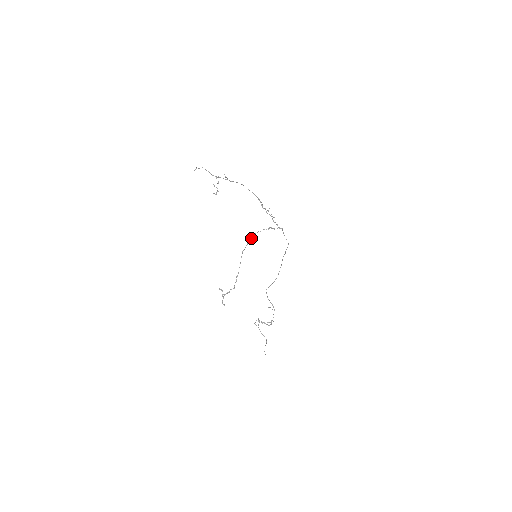
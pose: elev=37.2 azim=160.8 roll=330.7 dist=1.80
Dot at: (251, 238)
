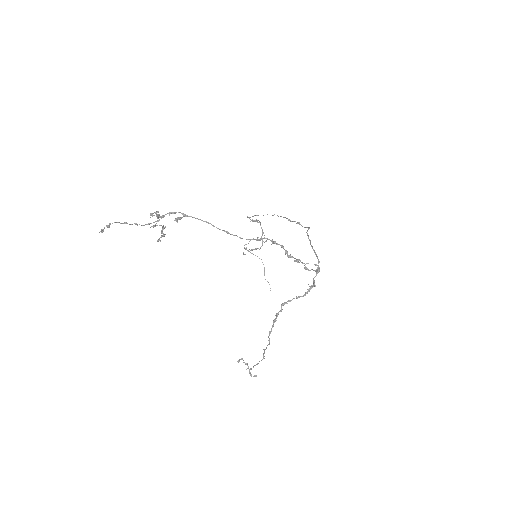
Dot at: (278, 313)
